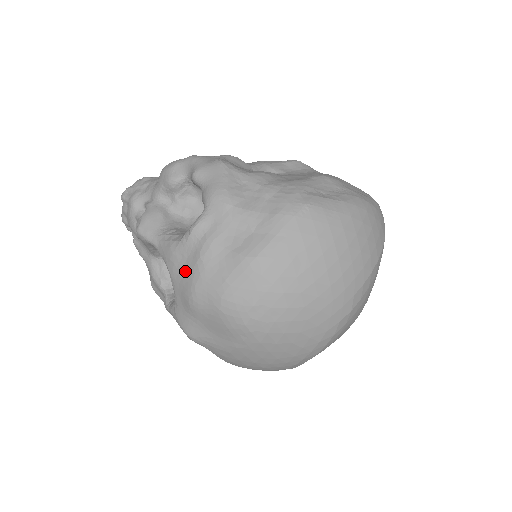
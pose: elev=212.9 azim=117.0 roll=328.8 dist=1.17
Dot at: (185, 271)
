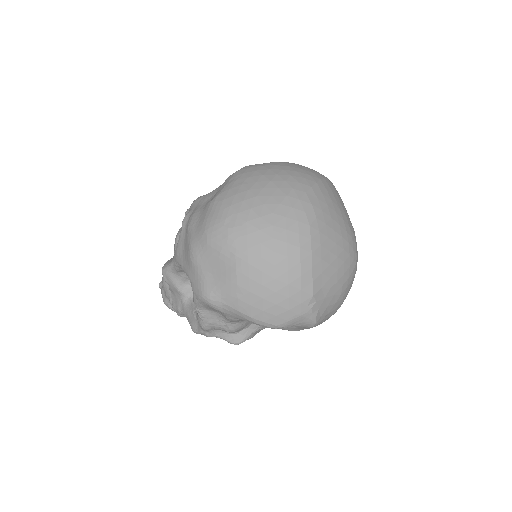
Dot at: (185, 247)
